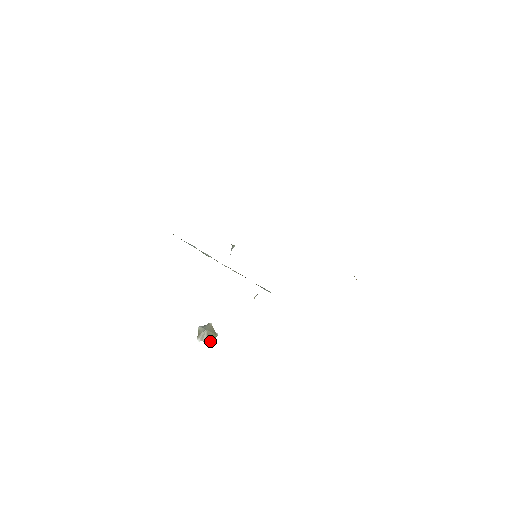
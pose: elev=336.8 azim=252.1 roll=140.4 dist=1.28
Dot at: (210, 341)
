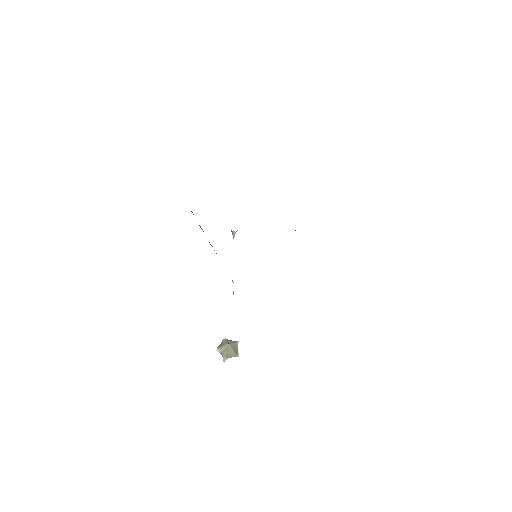
Dot at: (227, 357)
